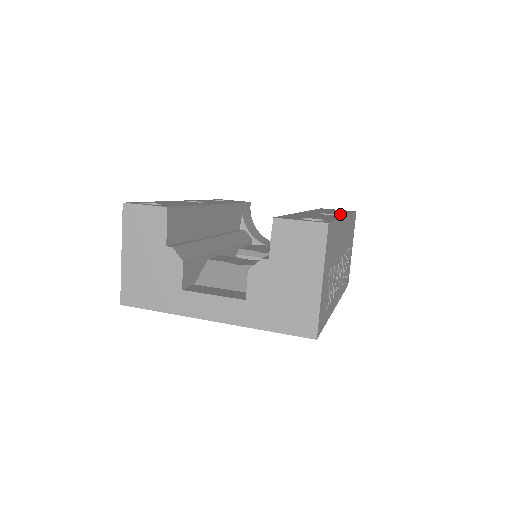
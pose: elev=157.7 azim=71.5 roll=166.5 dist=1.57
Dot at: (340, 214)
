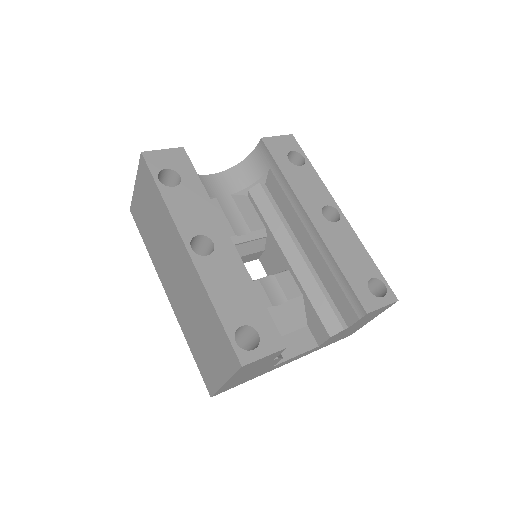
Dot at: (329, 201)
